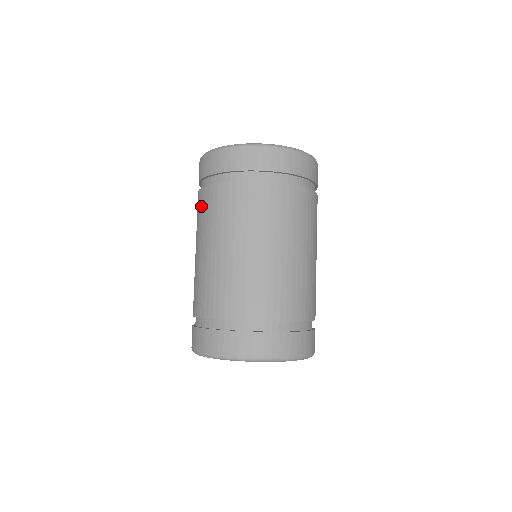
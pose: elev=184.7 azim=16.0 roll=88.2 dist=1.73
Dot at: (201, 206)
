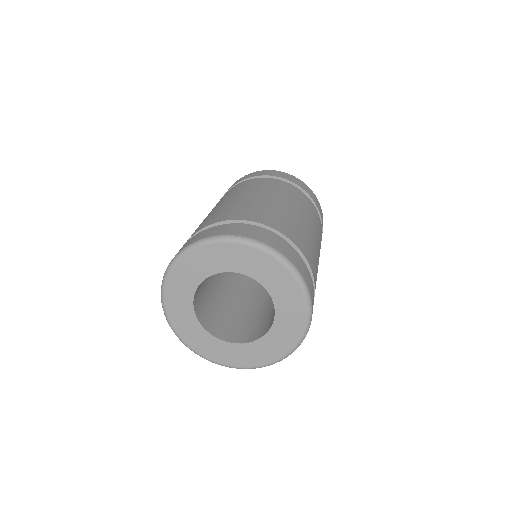
Dot at: (229, 192)
